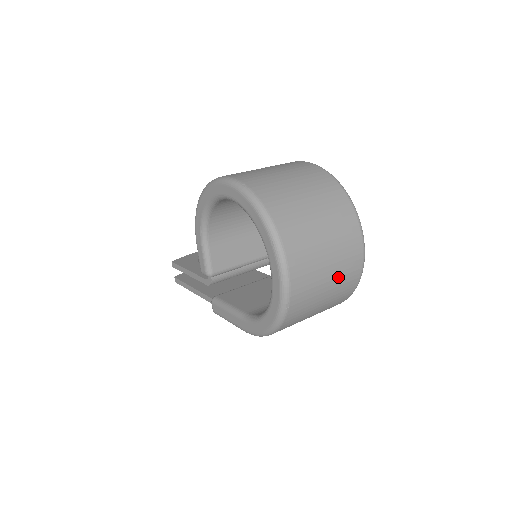
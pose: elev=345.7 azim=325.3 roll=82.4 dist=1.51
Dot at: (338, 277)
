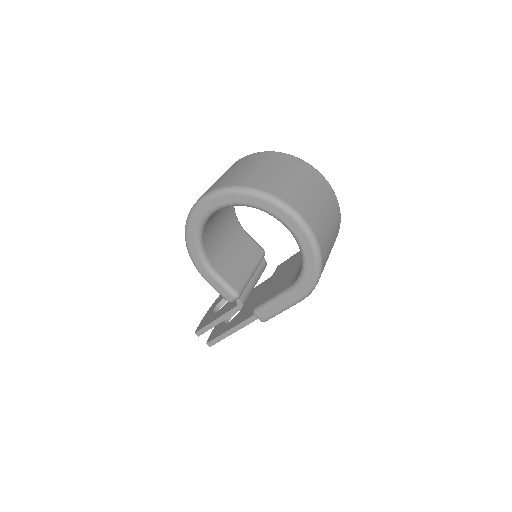
Dot at: (325, 201)
